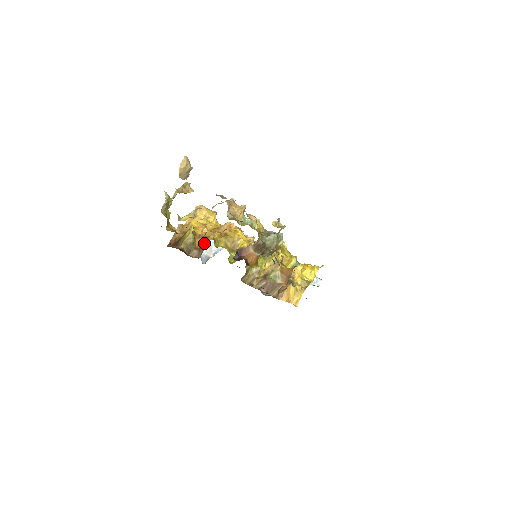
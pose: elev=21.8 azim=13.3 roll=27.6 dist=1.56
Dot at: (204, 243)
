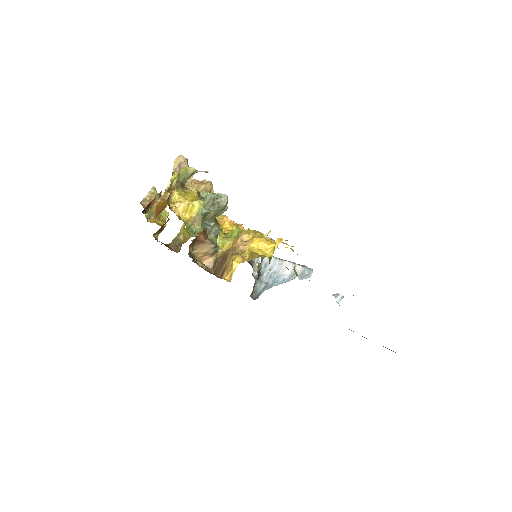
Dot at: occluded
